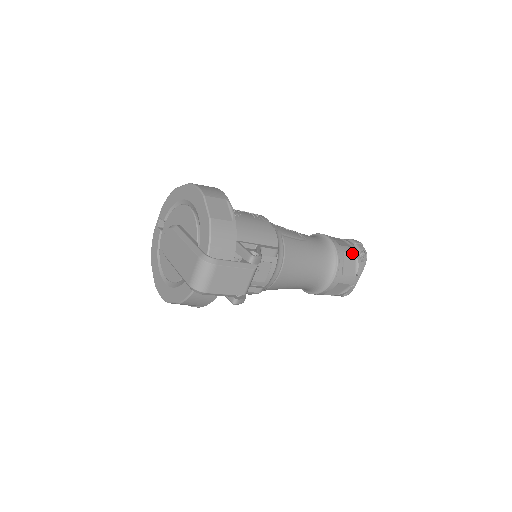
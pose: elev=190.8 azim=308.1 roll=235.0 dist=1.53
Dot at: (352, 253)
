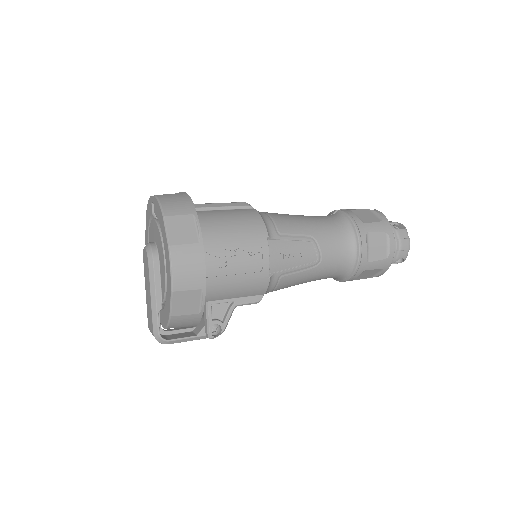
Dot at: (379, 267)
